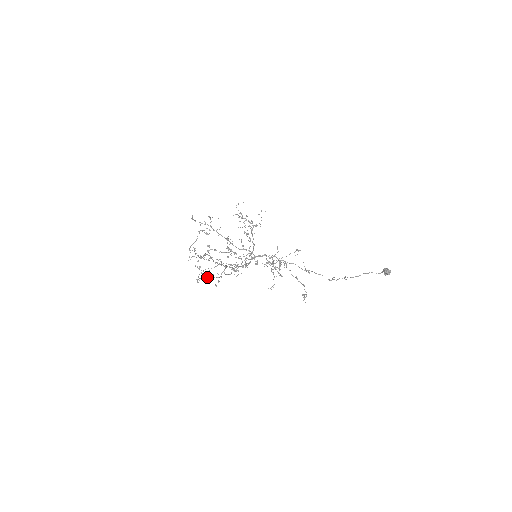
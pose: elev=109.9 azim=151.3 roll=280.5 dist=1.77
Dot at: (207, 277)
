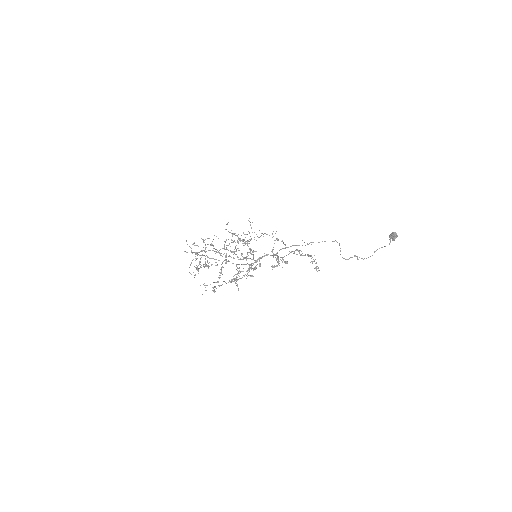
Dot at: (213, 290)
